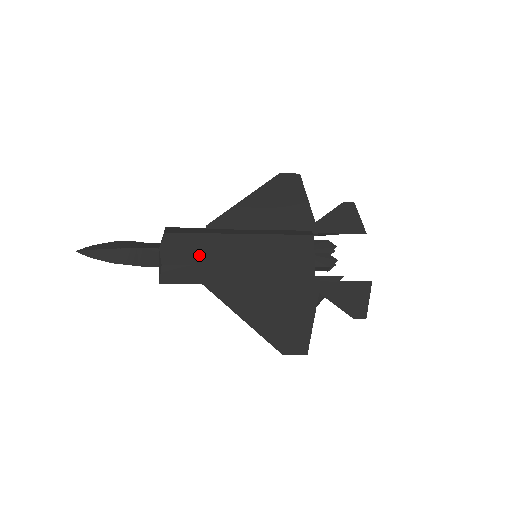
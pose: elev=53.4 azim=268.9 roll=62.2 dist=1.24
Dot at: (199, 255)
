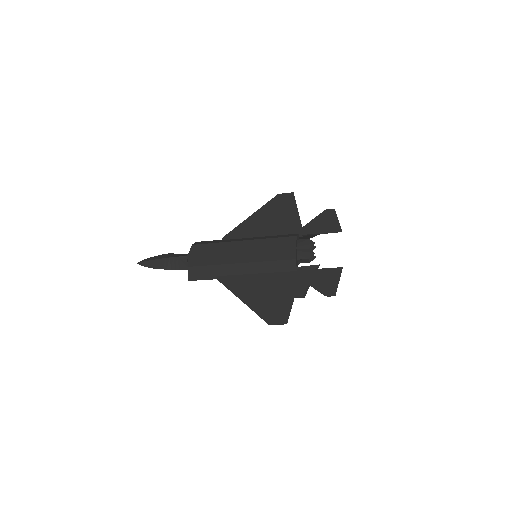
Dot at: (213, 258)
